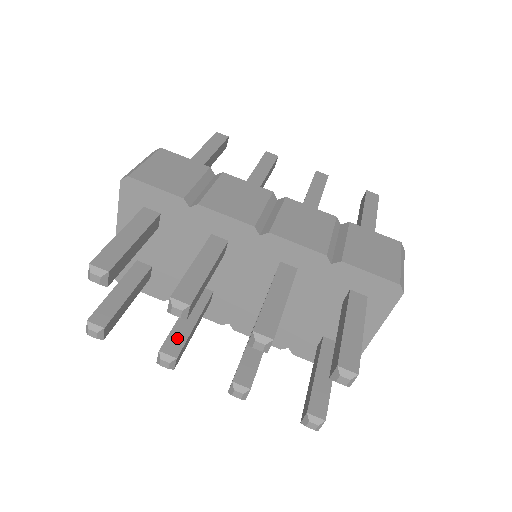
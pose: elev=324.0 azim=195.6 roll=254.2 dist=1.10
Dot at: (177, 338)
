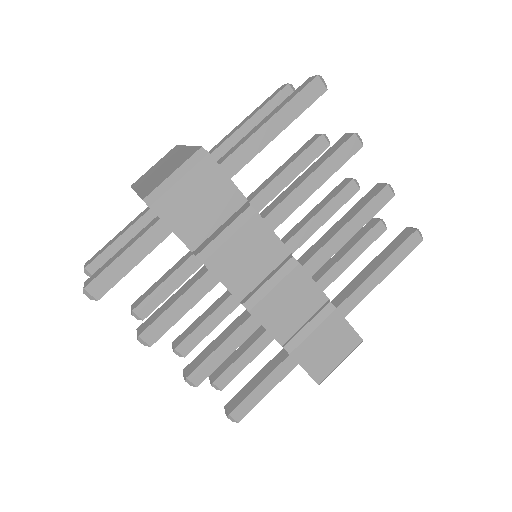
Dot at: (151, 303)
